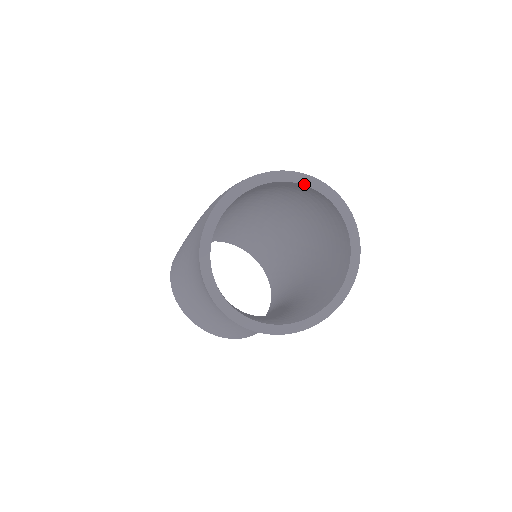
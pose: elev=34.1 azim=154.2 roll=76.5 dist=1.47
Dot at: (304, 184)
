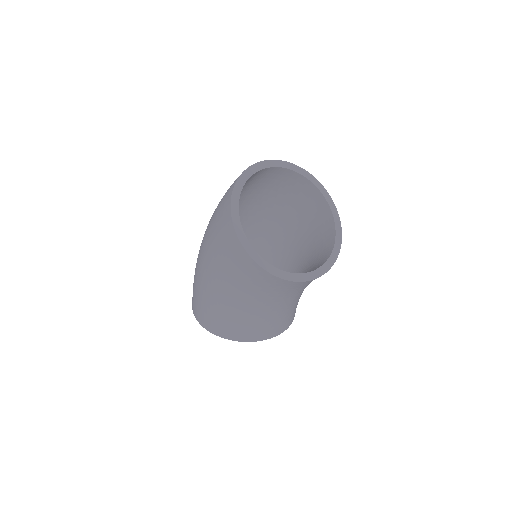
Dot at: (259, 170)
